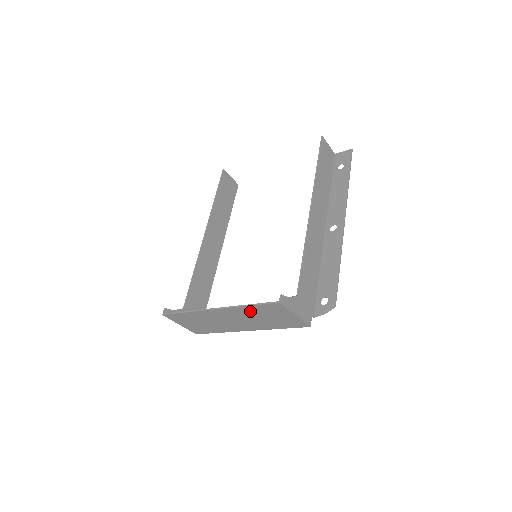
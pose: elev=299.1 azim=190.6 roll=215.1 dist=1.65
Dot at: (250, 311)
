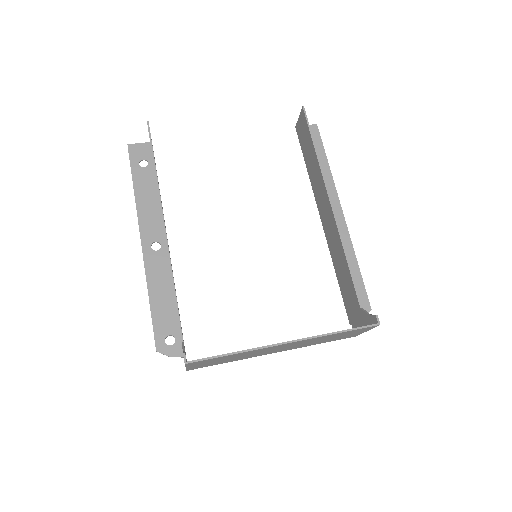
Dot at: (327, 337)
